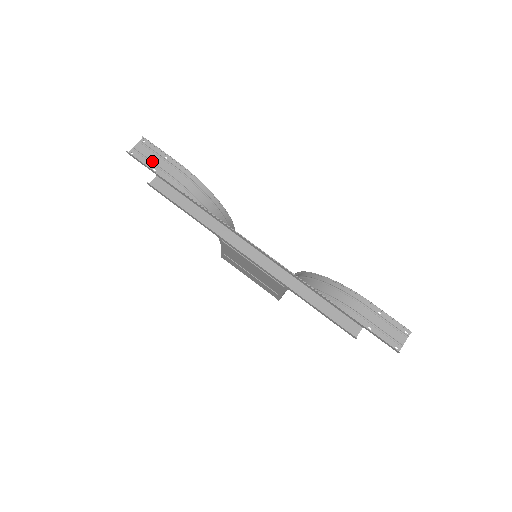
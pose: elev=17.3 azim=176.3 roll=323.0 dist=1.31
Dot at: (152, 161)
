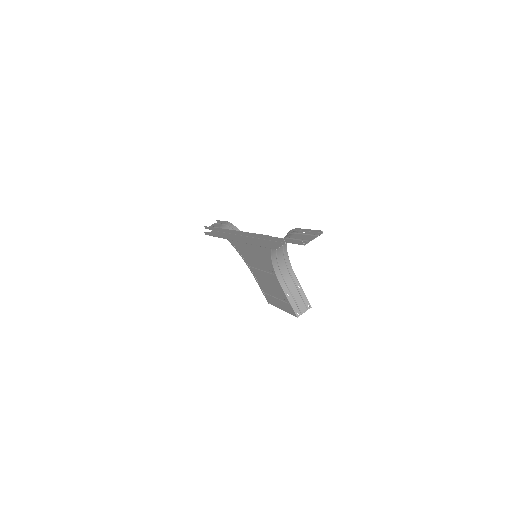
Dot at: (214, 227)
